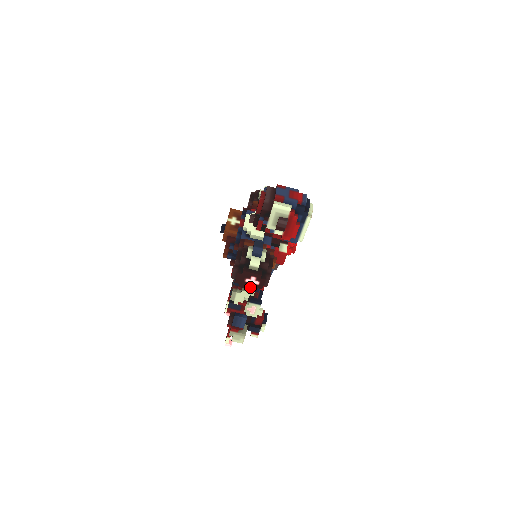
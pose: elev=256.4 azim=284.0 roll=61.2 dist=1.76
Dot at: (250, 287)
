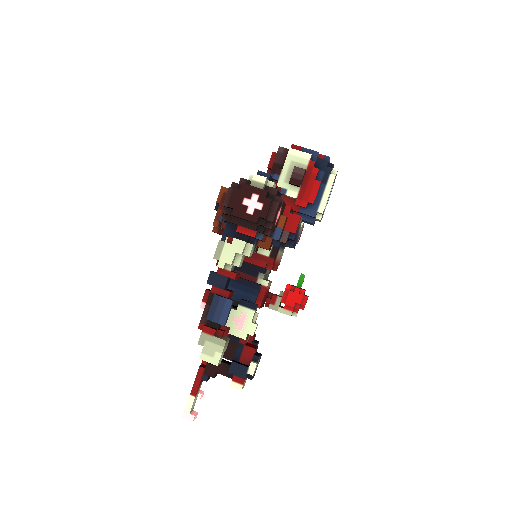
Dot at: (248, 215)
